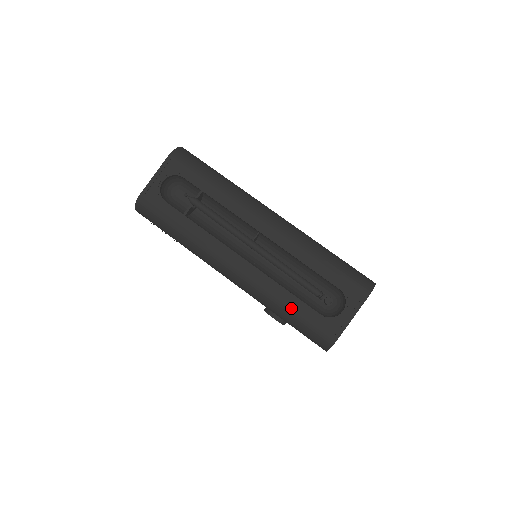
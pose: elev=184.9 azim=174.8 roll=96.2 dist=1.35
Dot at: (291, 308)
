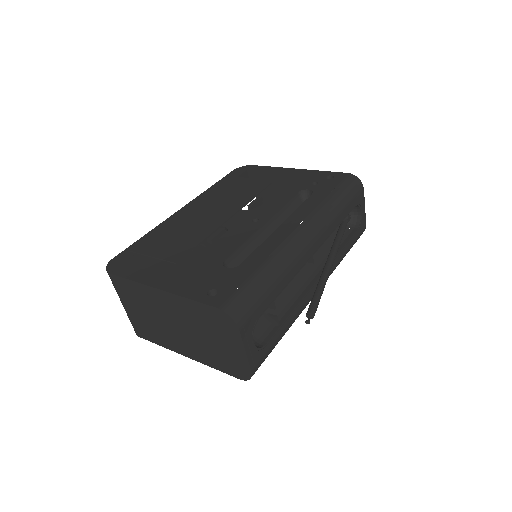
Dot at: (347, 251)
